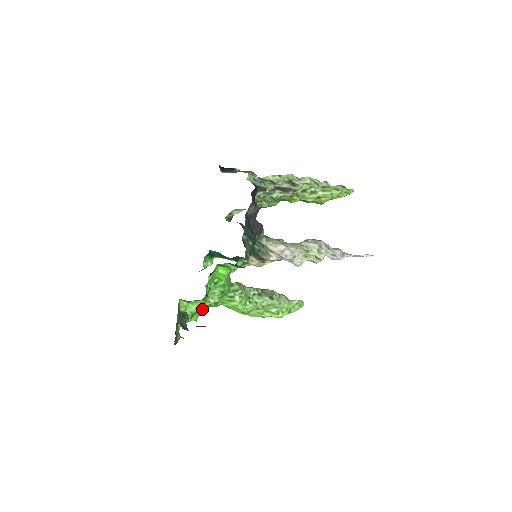
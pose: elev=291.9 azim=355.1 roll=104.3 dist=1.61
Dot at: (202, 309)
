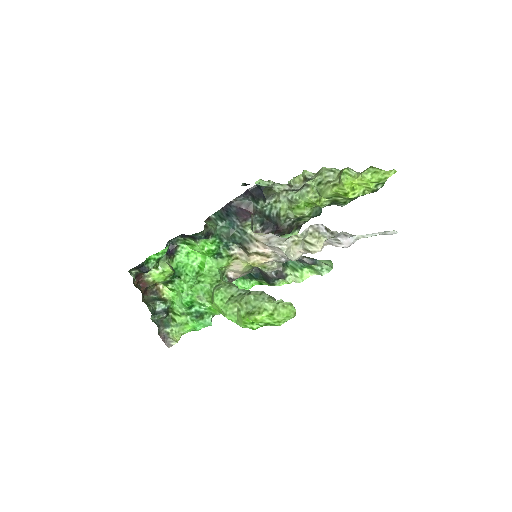
Dot at: (182, 300)
